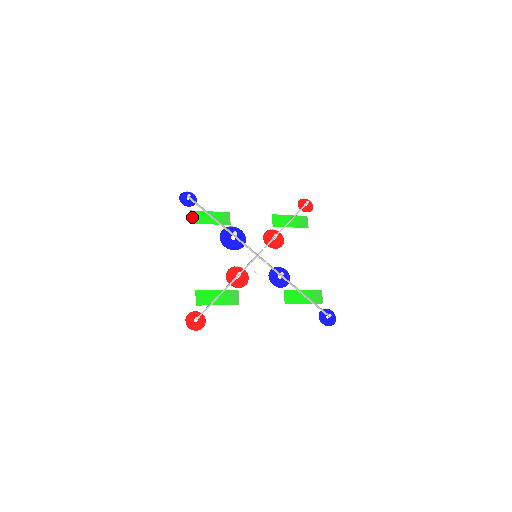
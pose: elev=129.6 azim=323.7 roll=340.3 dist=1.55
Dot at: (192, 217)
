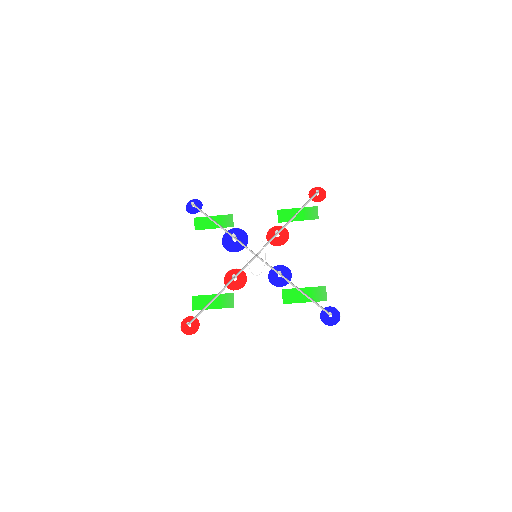
Dot at: (196, 224)
